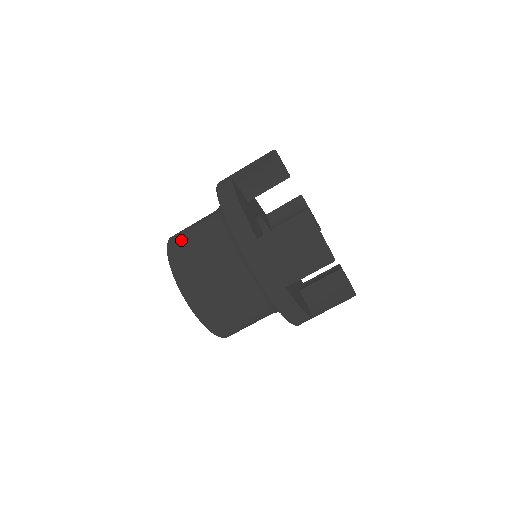
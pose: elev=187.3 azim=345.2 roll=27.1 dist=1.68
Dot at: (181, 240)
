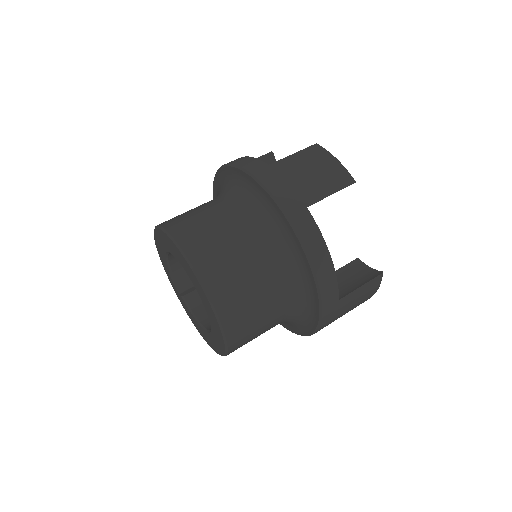
Dot at: (224, 276)
